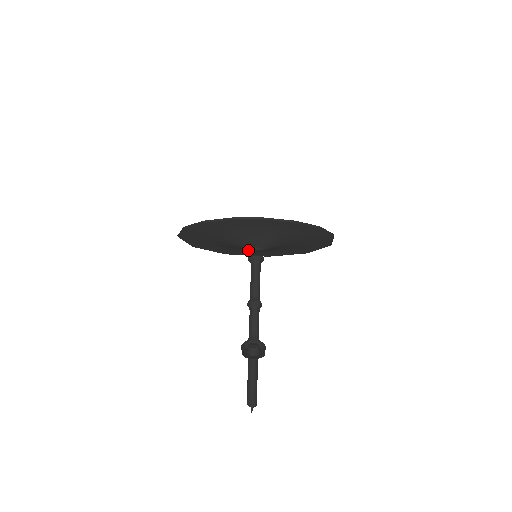
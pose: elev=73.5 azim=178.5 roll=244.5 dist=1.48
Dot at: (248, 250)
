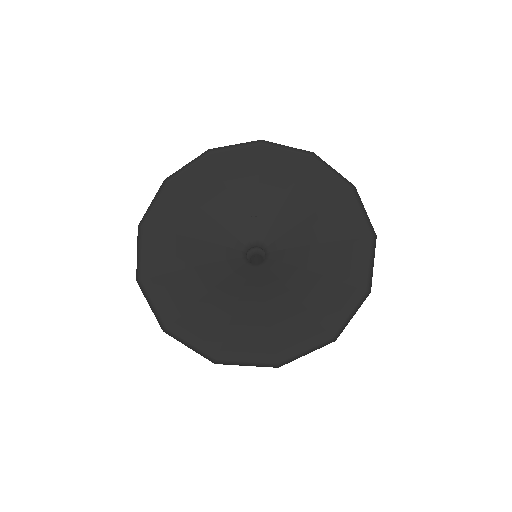
Dot at: (246, 324)
